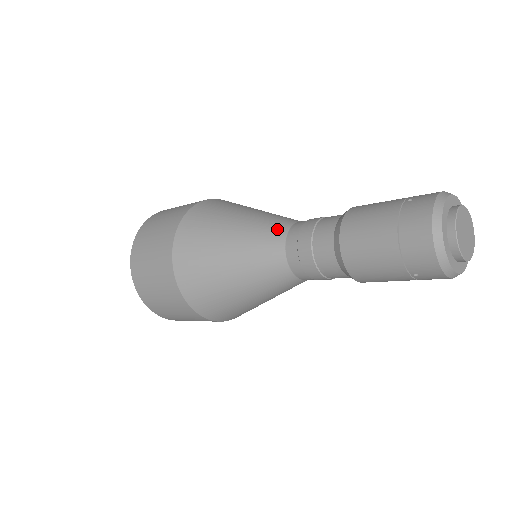
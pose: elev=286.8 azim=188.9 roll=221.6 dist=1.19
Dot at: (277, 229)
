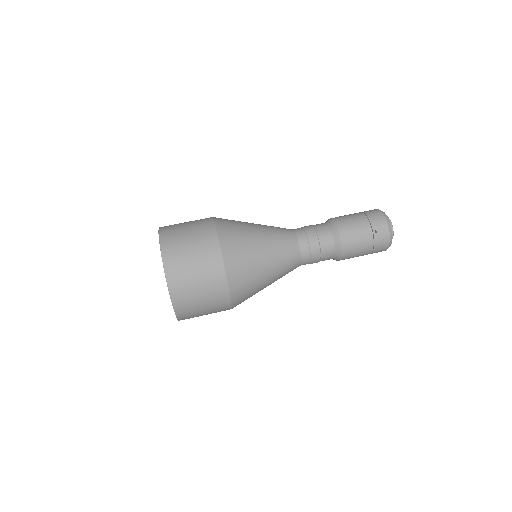
Dot at: (294, 256)
